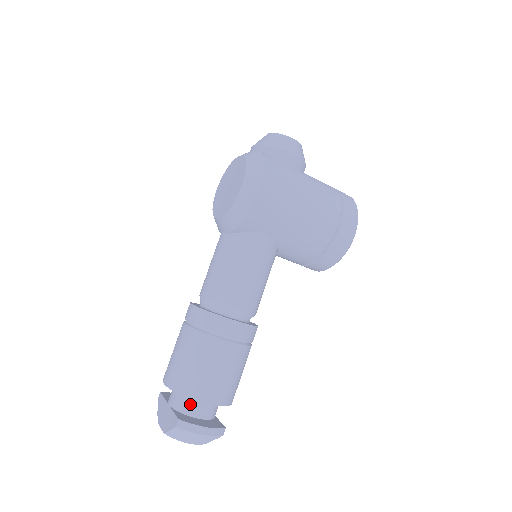
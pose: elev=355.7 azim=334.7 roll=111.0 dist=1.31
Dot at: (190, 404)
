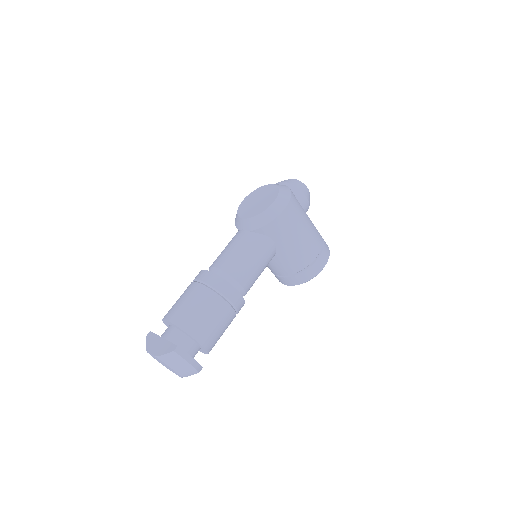
Dot at: (184, 341)
